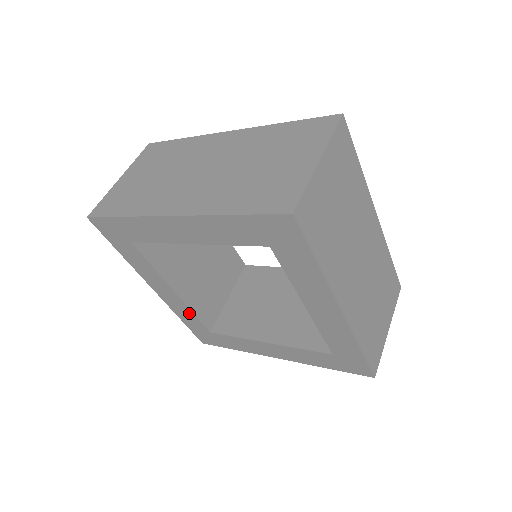
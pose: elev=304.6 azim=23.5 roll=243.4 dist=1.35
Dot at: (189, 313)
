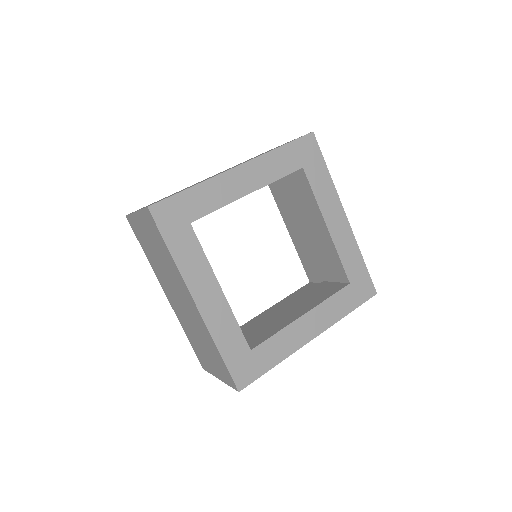
Dot at: (231, 324)
